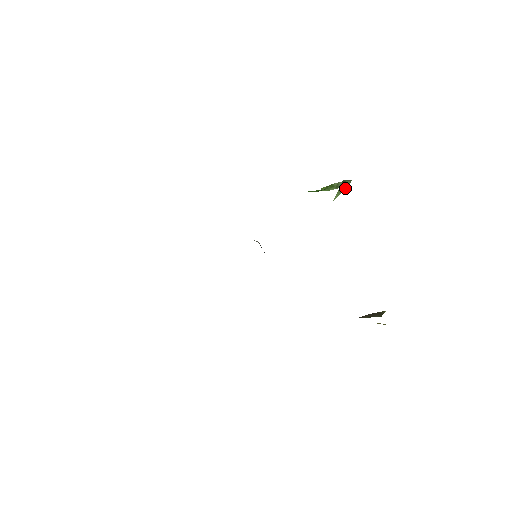
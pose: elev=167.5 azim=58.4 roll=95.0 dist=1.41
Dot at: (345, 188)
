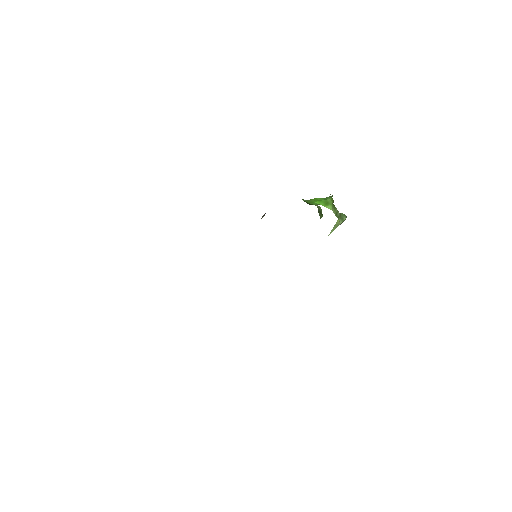
Dot at: (341, 222)
